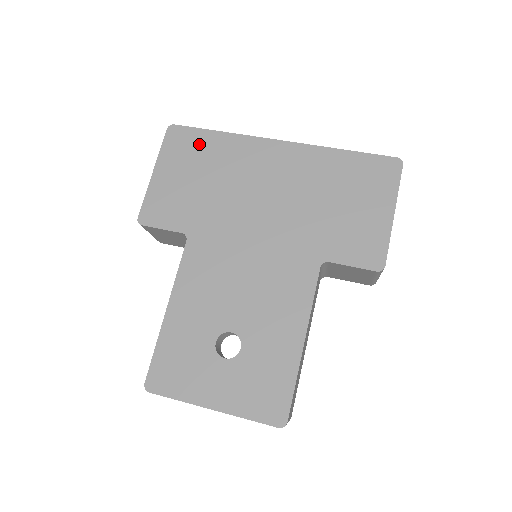
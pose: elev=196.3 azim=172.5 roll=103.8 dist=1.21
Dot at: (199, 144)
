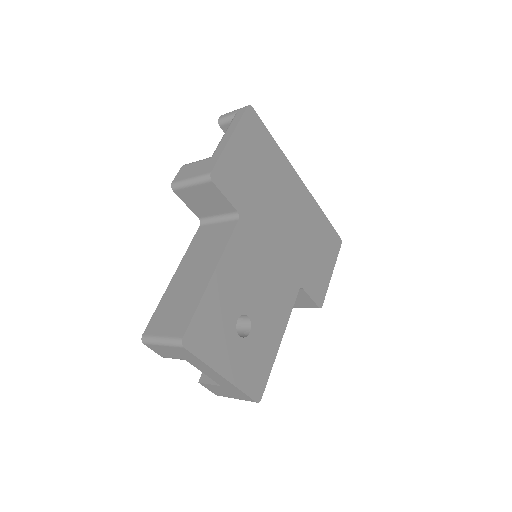
Dot at: (263, 141)
